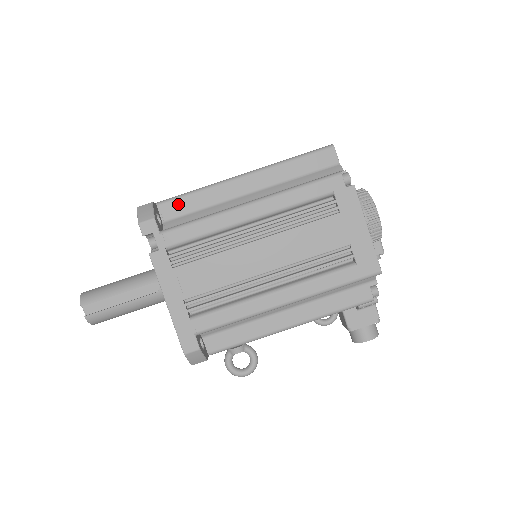
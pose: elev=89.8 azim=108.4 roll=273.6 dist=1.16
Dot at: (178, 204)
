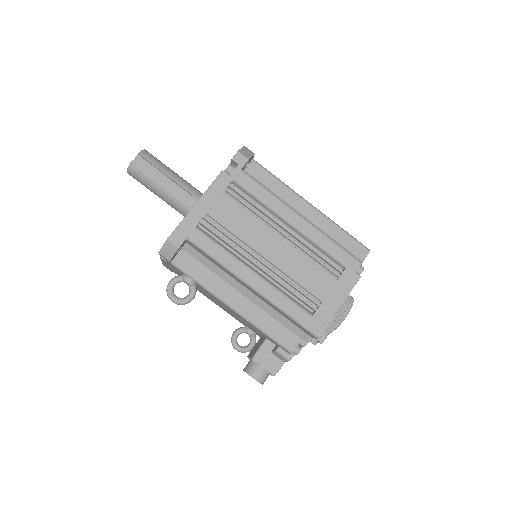
Dot at: (263, 173)
